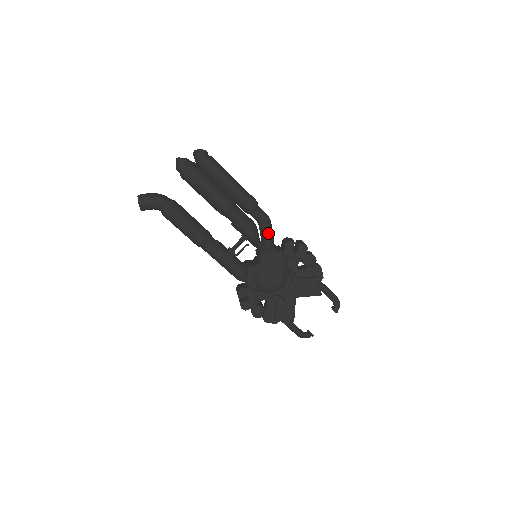
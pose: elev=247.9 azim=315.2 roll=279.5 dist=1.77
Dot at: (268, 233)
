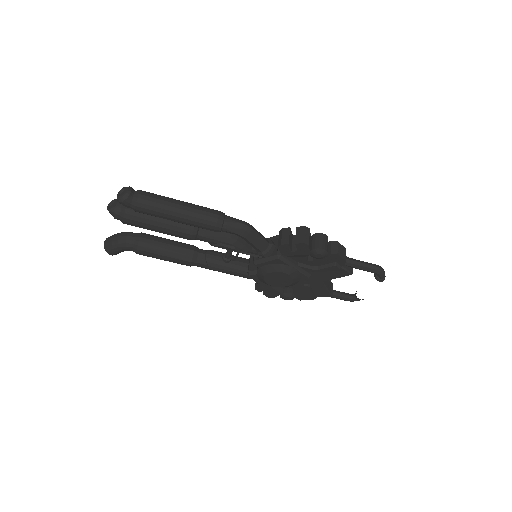
Dot at: (252, 242)
